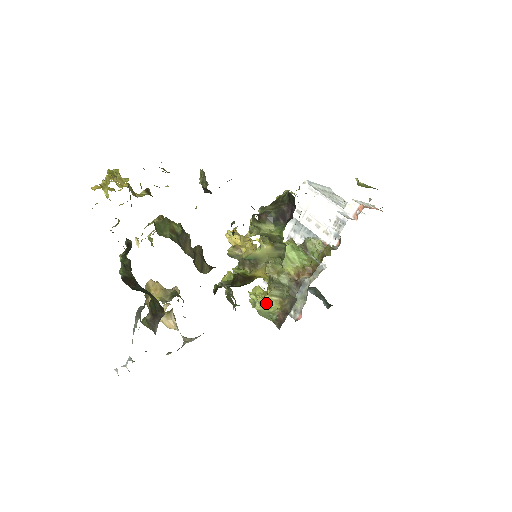
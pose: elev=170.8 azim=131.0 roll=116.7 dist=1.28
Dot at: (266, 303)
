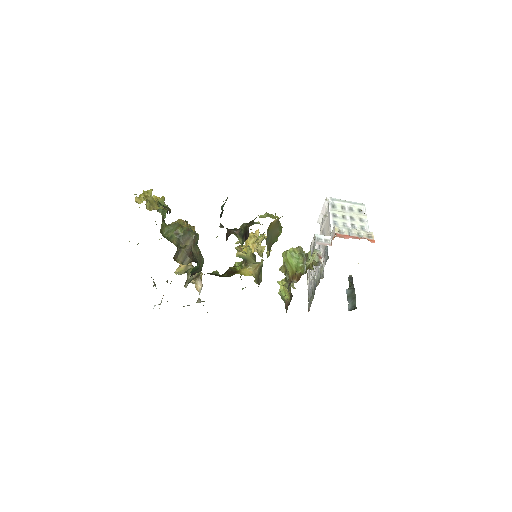
Dot at: (283, 291)
